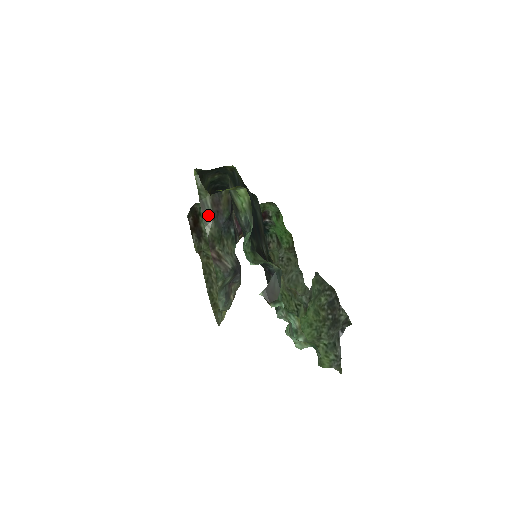
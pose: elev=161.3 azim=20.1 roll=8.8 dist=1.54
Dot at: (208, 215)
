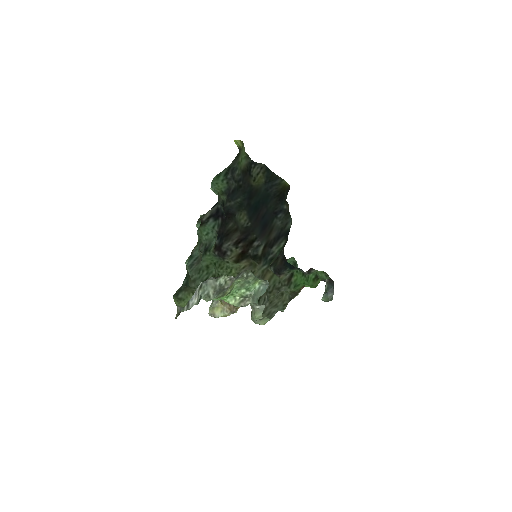
Dot at: occluded
